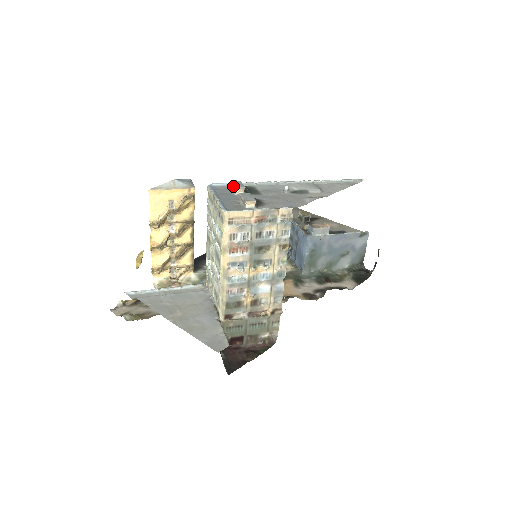
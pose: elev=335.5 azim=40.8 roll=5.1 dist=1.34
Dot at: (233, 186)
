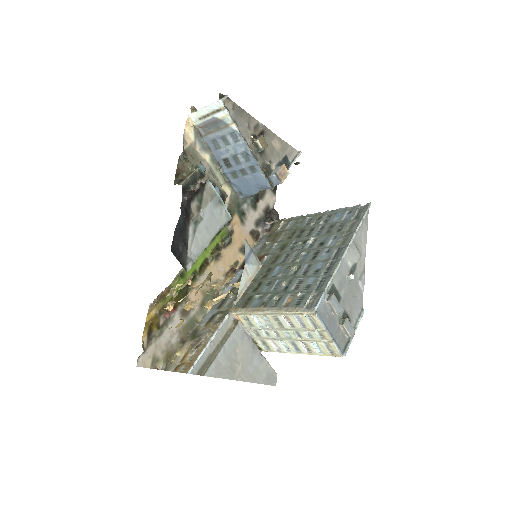
Dot at: (337, 313)
